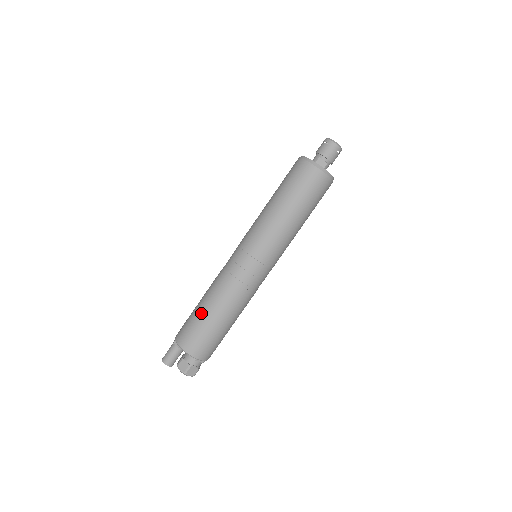
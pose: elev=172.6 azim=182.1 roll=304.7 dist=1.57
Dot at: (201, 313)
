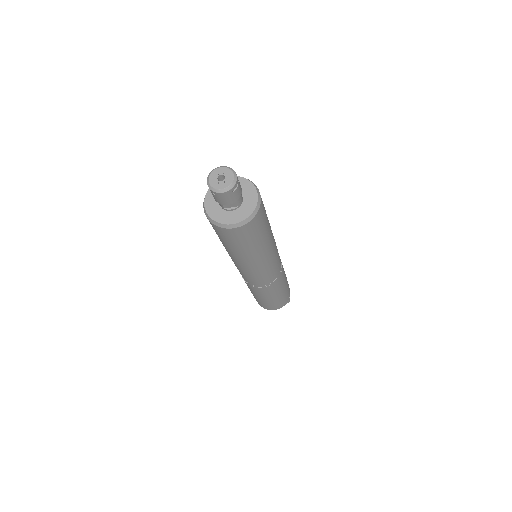
Dot at: (256, 298)
